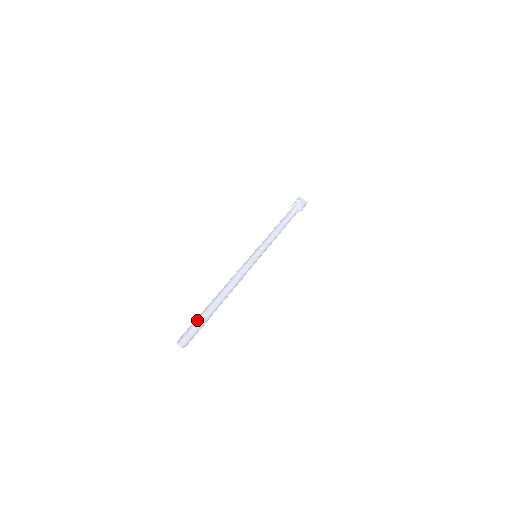
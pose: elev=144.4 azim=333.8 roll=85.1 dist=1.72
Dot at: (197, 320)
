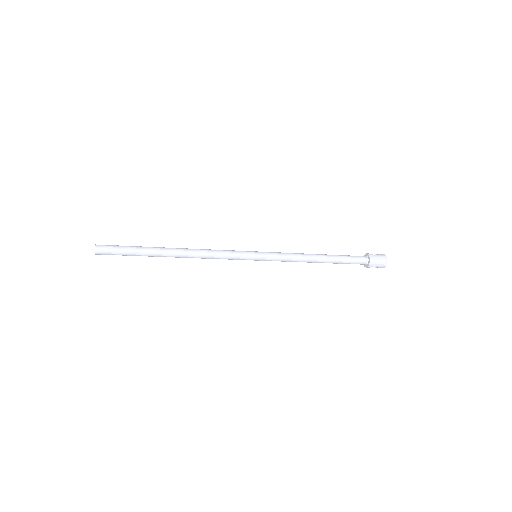
Dot at: (128, 246)
